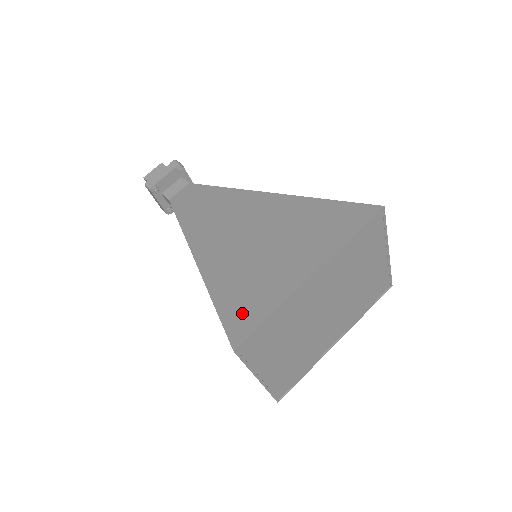
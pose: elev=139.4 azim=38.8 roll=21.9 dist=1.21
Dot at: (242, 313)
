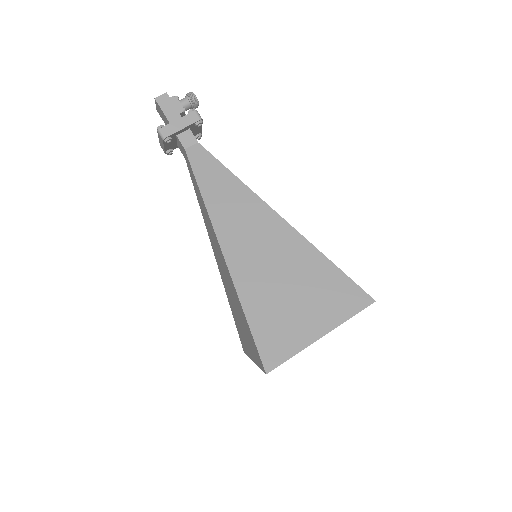
Dot at: (241, 338)
